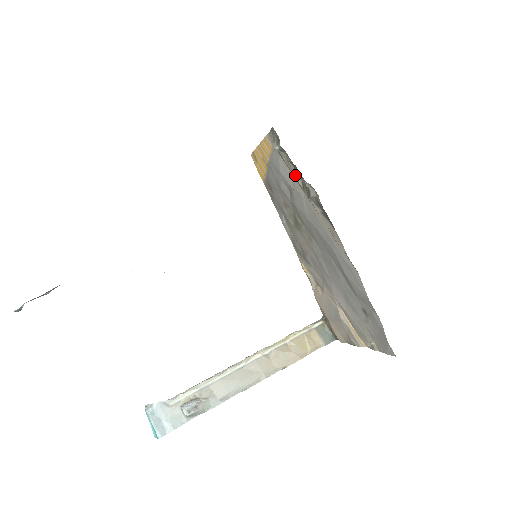
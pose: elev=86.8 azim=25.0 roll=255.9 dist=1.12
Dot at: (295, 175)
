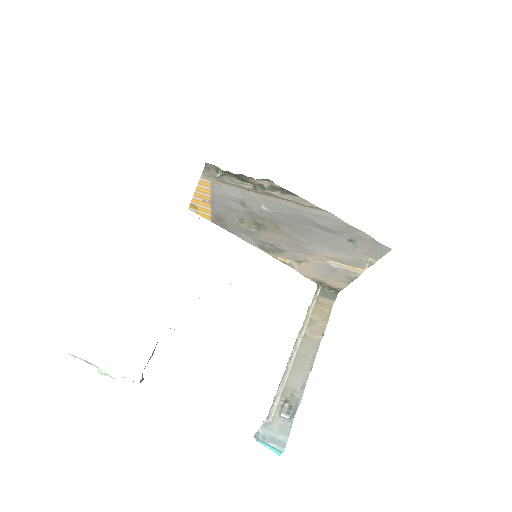
Dot at: (243, 185)
